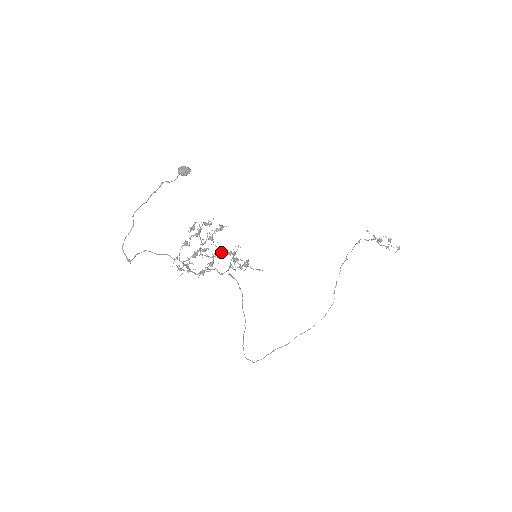
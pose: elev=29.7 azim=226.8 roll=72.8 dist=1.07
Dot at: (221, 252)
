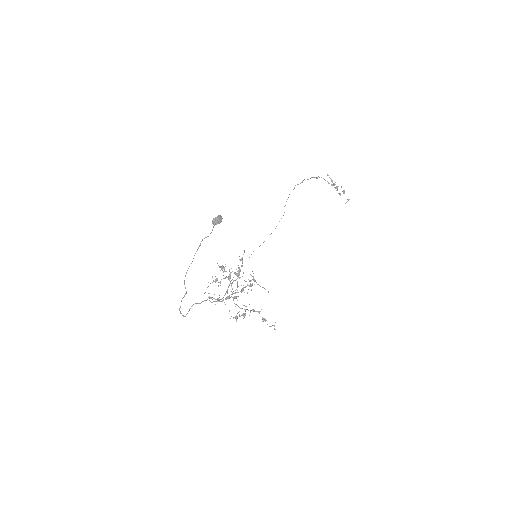
Dot at: (252, 309)
